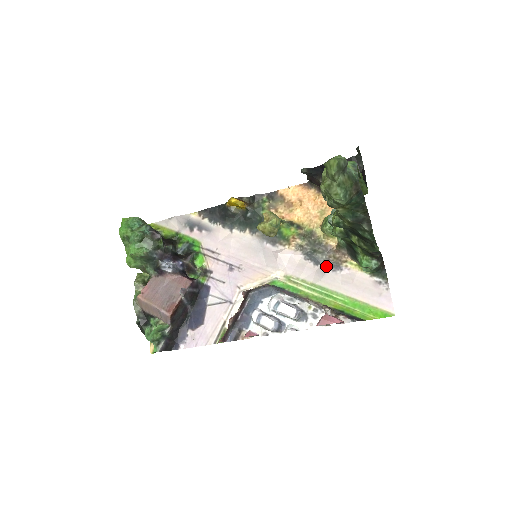
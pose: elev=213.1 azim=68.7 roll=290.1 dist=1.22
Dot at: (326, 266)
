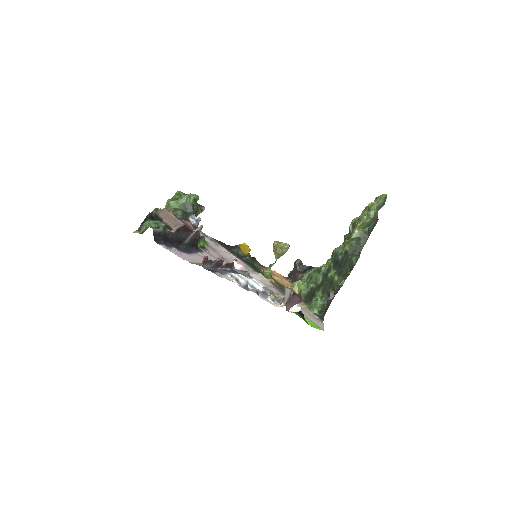
Dot at: occluded
